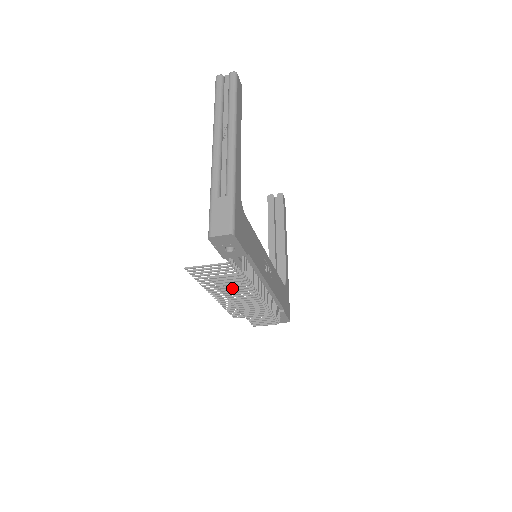
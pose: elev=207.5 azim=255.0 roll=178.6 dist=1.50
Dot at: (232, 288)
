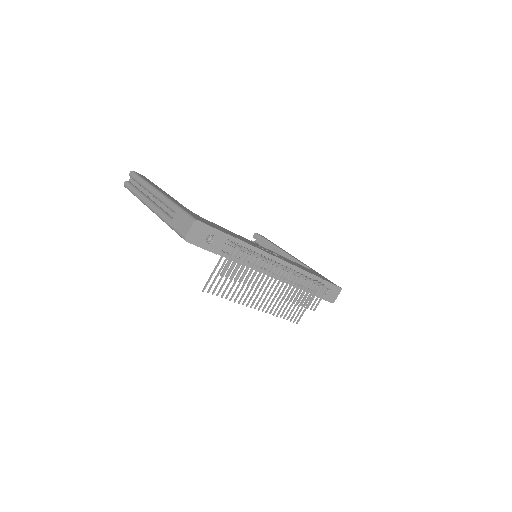
Dot at: (248, 273)
